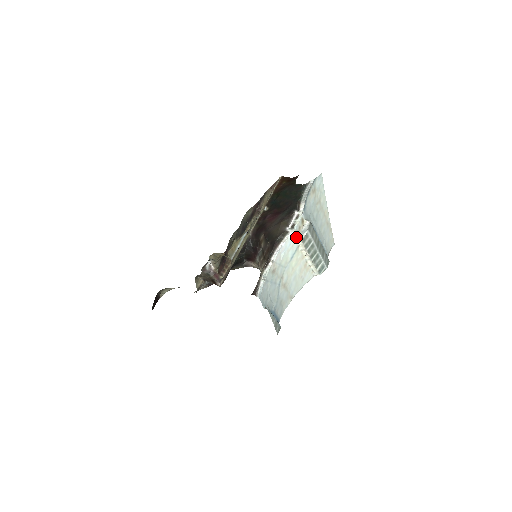
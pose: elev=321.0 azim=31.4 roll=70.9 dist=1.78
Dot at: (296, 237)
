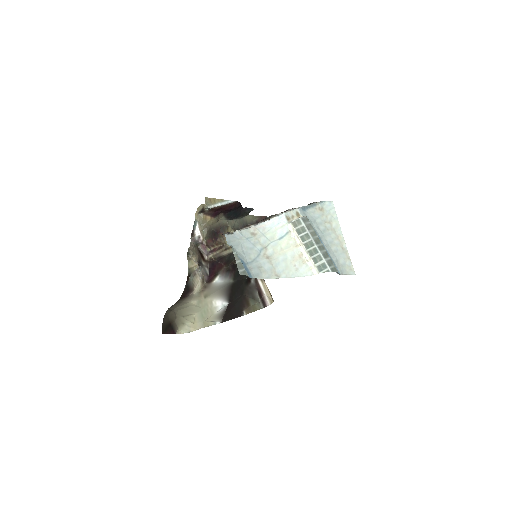
Dot at: (287, 221)
